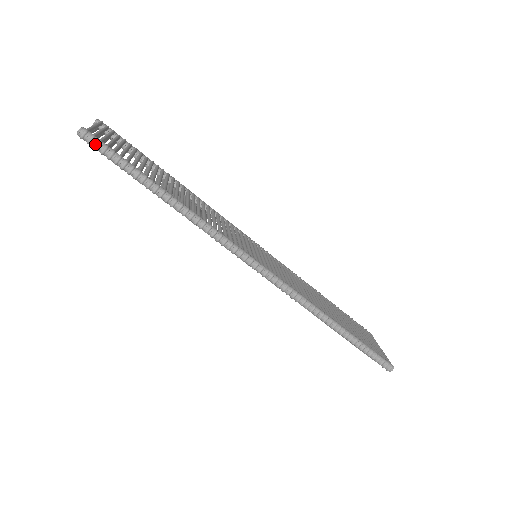
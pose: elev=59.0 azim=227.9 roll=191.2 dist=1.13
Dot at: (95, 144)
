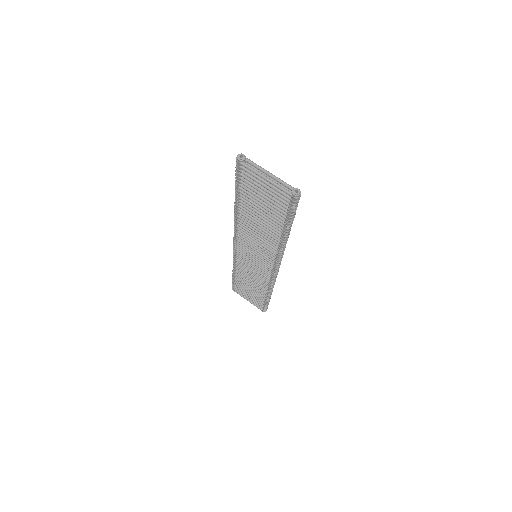
Dot at: occluded
